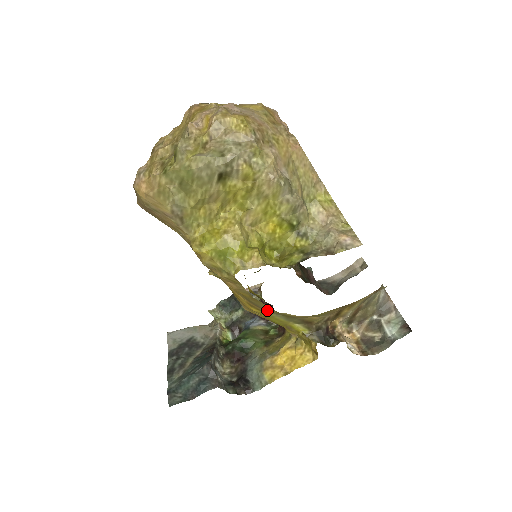
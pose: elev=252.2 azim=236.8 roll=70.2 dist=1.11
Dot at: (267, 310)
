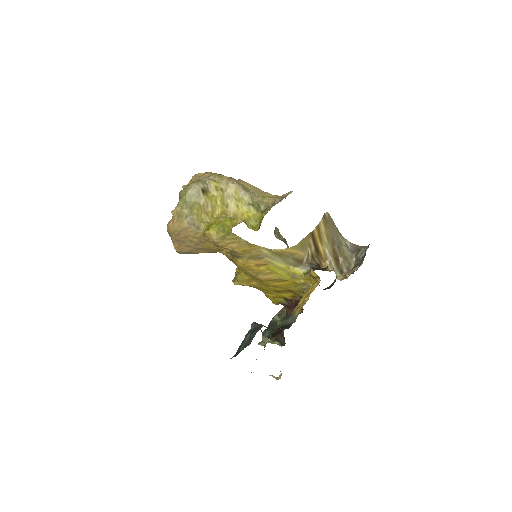
Dot at: (266, 257)
